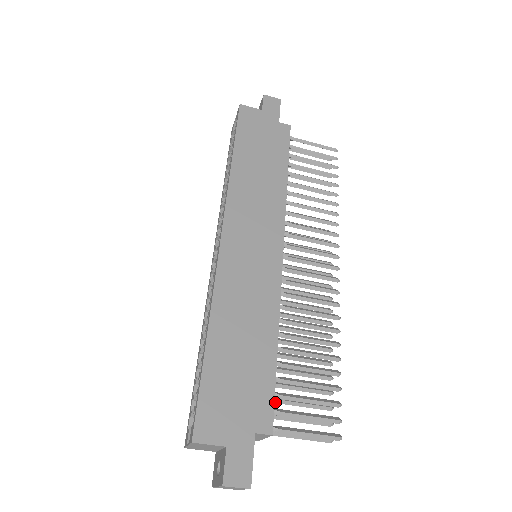
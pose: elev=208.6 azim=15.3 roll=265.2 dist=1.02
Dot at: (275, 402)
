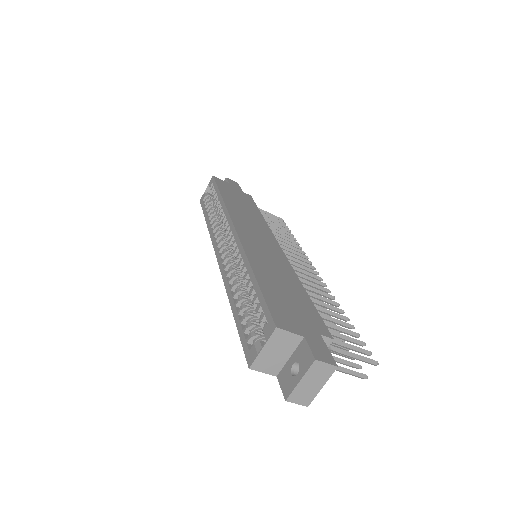
Dot at: occluded
